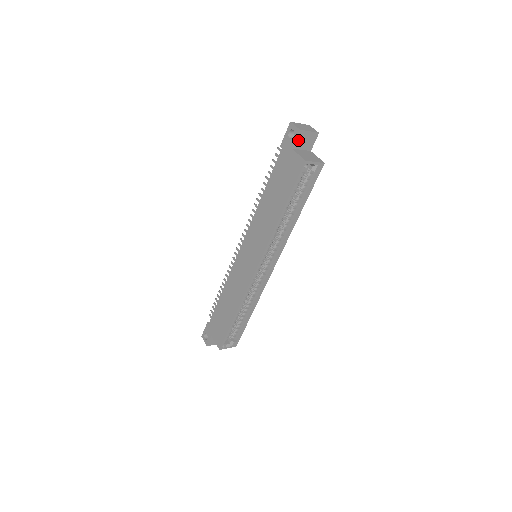
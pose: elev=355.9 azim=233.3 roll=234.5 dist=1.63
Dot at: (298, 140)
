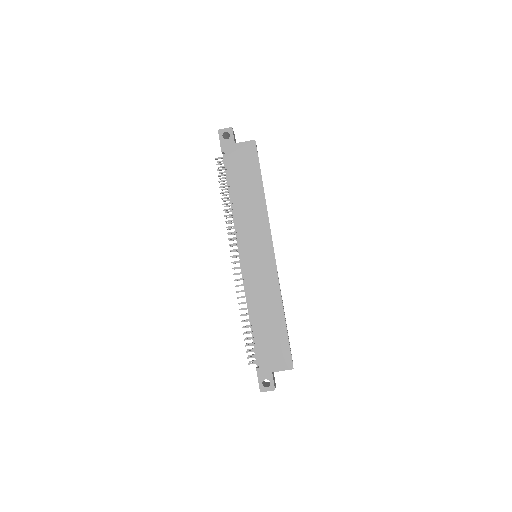
Dot at: occluded
